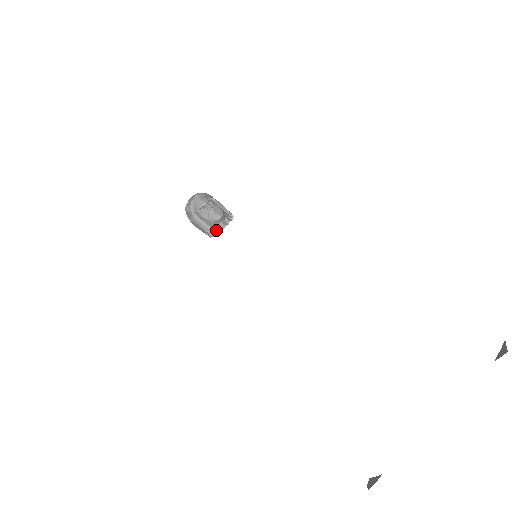
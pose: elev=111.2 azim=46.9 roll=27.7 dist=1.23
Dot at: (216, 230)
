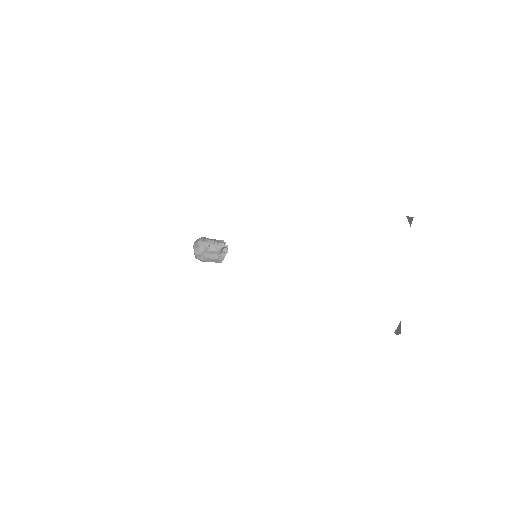
Dot at: (224, 255)
